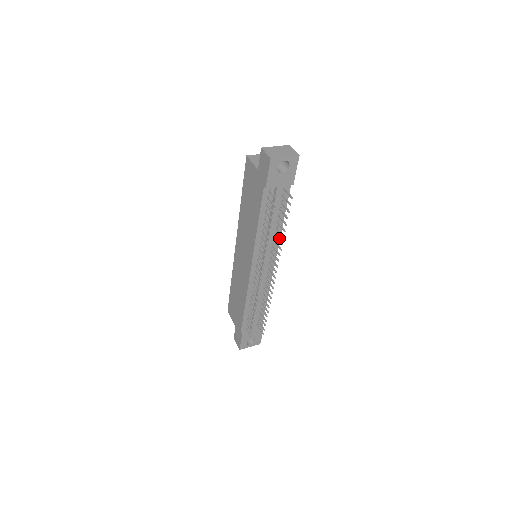
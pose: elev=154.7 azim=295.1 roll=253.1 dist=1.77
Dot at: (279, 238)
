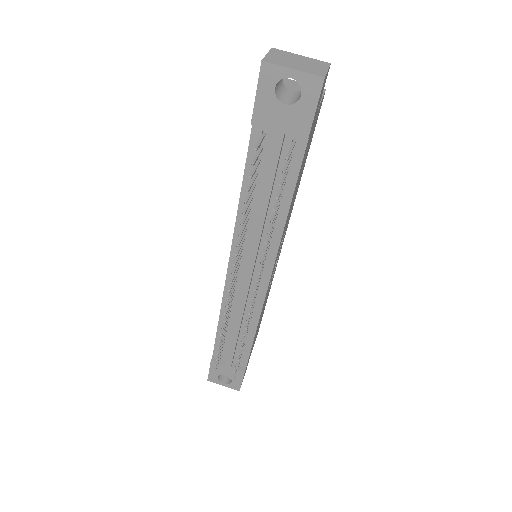
Dot at: (270, 234)
